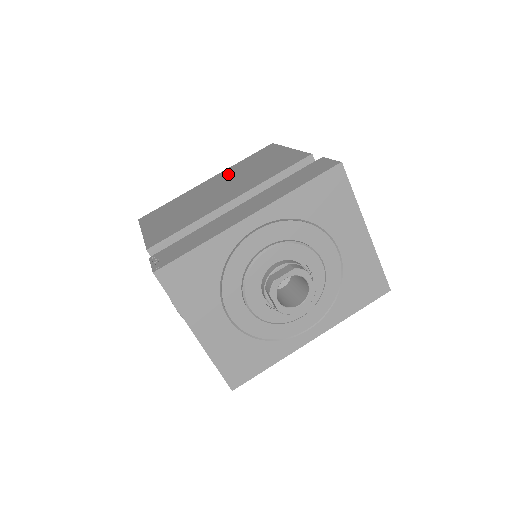
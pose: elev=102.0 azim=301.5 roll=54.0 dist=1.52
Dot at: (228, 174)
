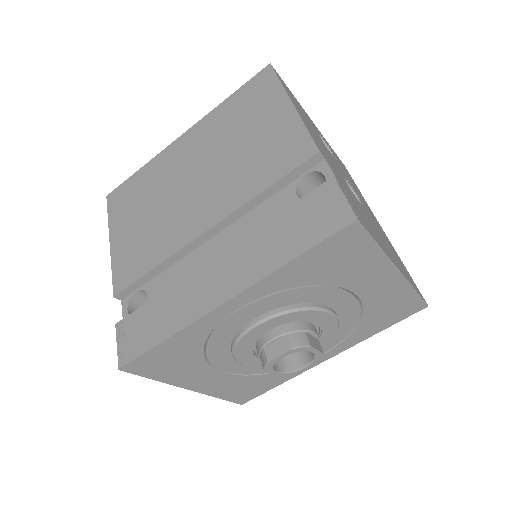
Dot at: (207, 136)
